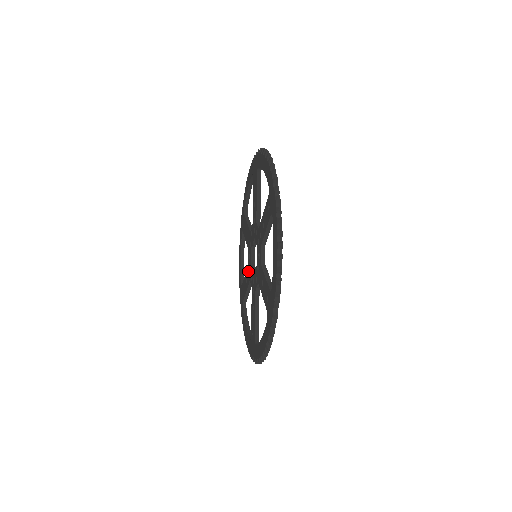
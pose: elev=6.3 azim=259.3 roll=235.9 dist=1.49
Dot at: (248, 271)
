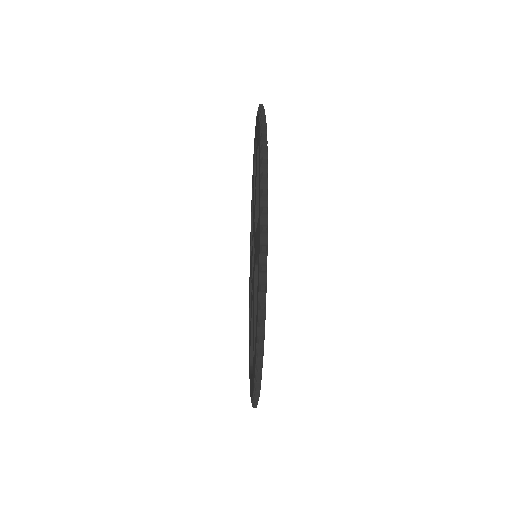
Dot at: (251, 297)
